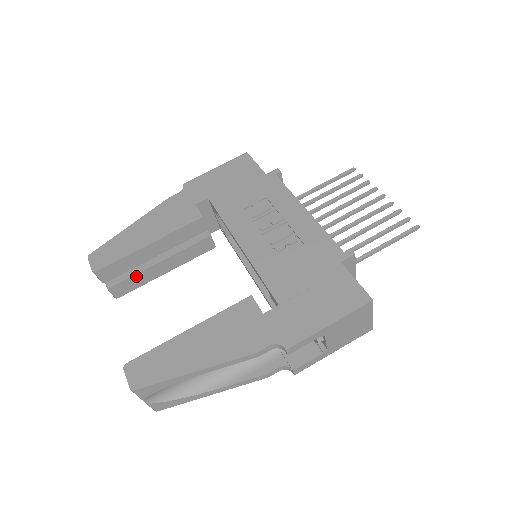
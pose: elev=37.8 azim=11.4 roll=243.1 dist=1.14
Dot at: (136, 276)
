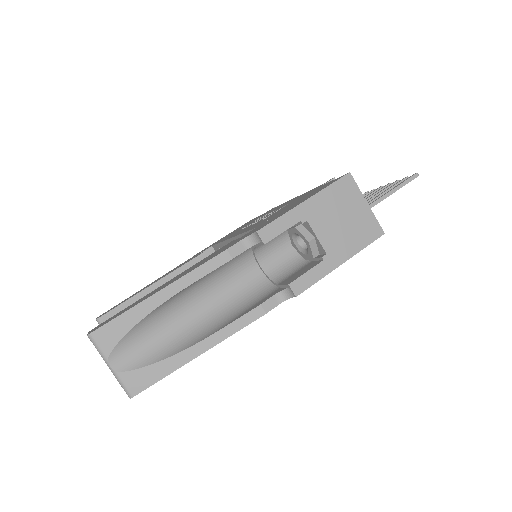
Dot at: occluded
